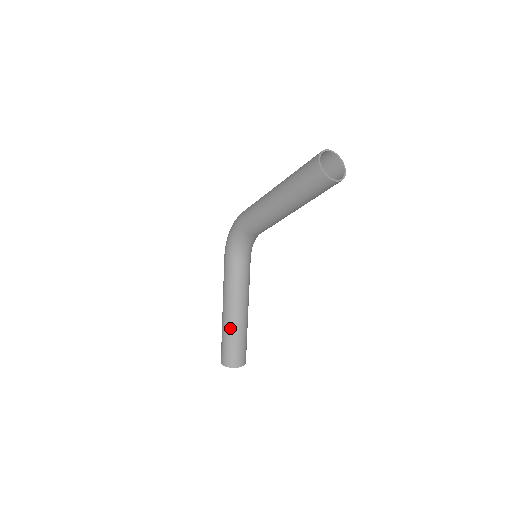
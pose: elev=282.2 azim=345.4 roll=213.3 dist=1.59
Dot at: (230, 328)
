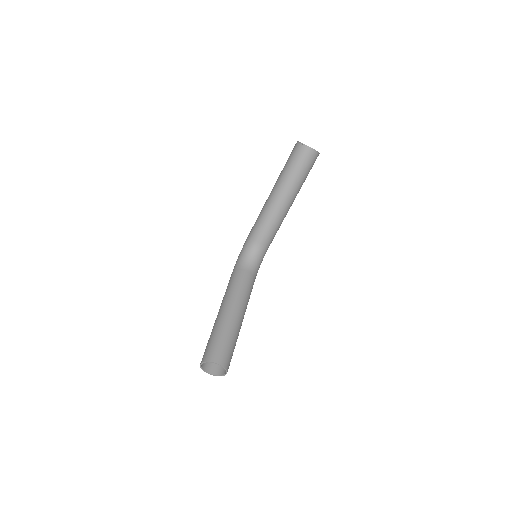
Dot at: (219, 323)
